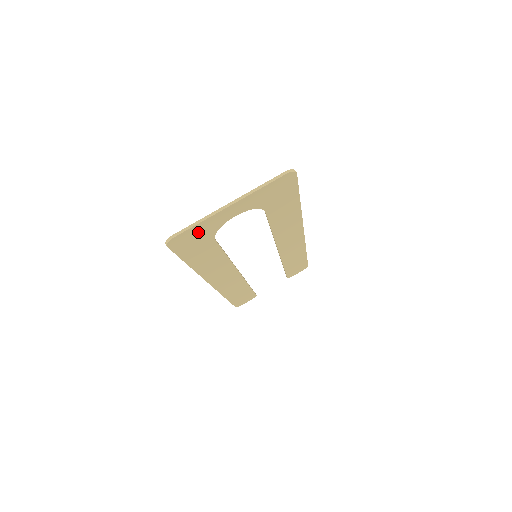
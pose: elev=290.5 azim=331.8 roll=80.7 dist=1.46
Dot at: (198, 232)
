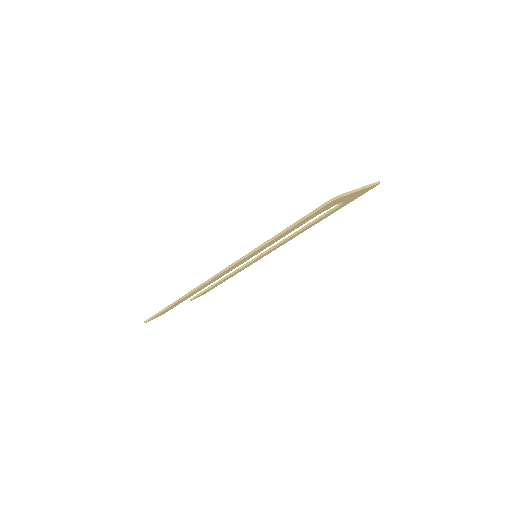
Dot at: (335, 203)
